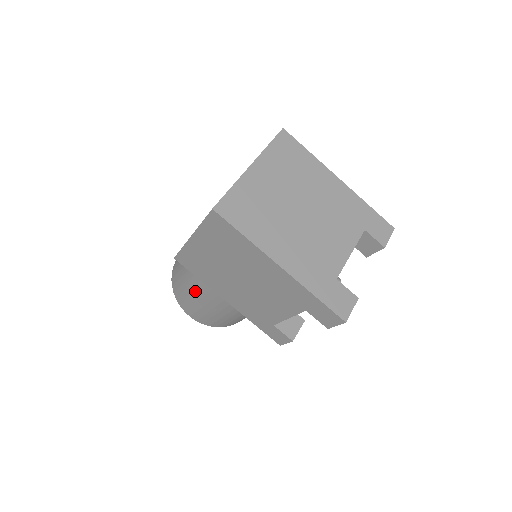
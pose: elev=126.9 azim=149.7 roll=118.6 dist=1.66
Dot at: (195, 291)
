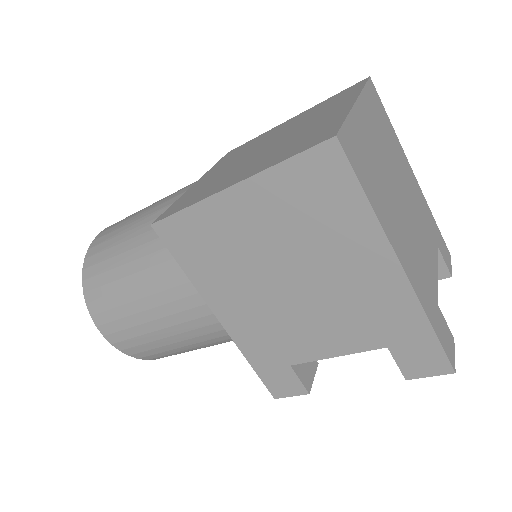
Dot at: (149, 292)
